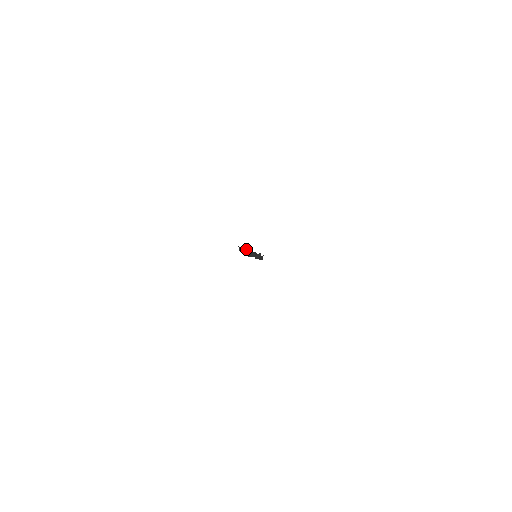
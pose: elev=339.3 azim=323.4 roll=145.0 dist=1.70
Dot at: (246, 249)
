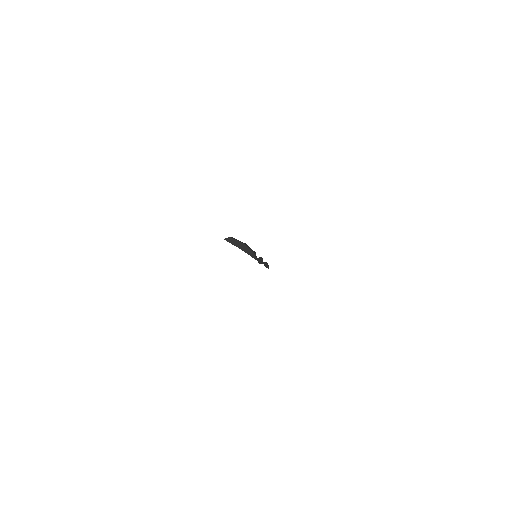
Dot at: (236, 244)
